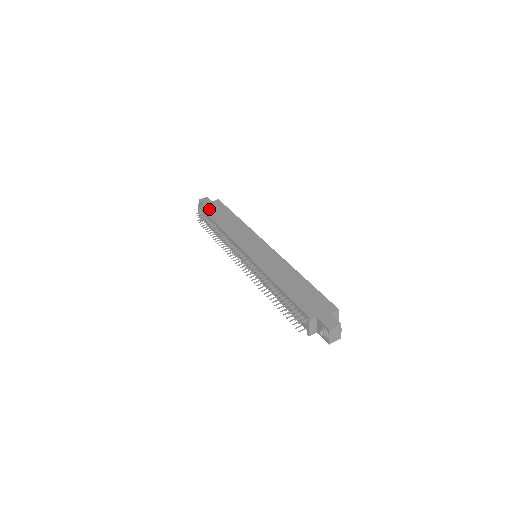
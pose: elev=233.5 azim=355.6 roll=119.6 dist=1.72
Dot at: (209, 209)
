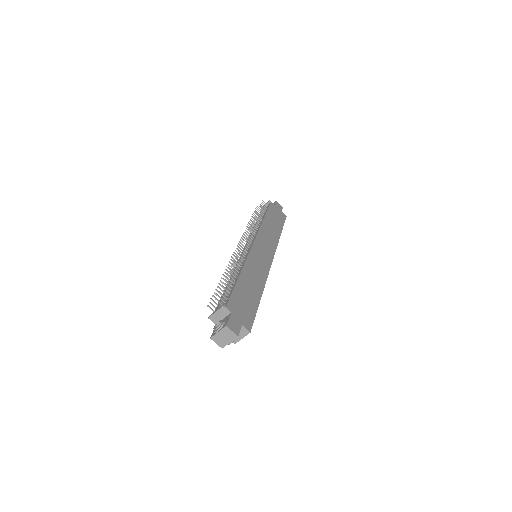
Dot at: (274, 209)
